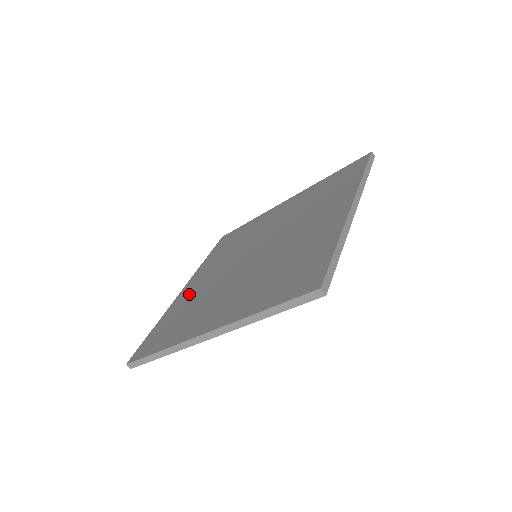
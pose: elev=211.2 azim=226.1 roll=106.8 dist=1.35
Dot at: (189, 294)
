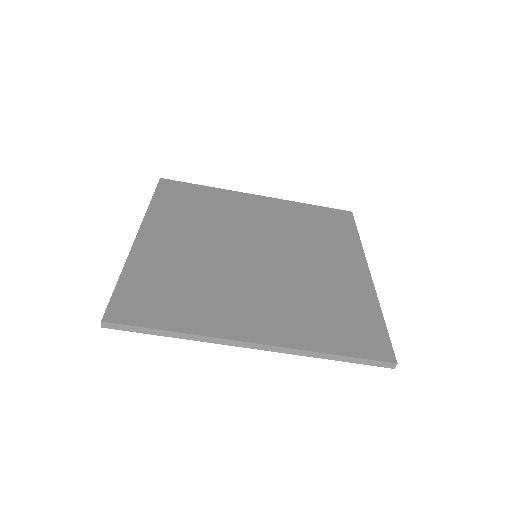
Dot at: (164, 253)
